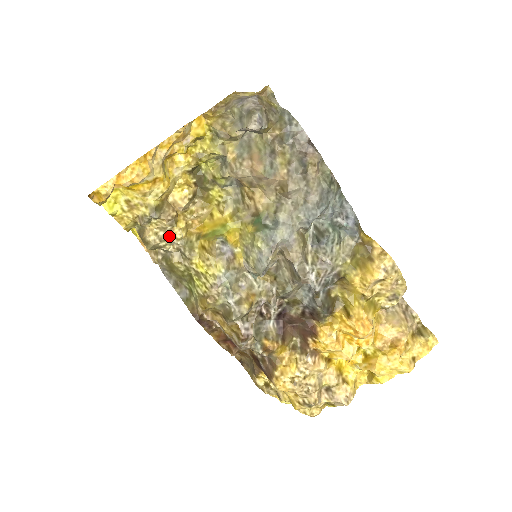
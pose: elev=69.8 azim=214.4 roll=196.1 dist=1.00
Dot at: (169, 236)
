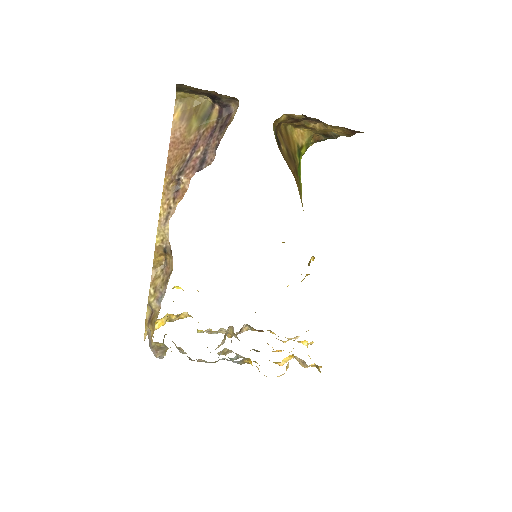
Dot at: occluded
